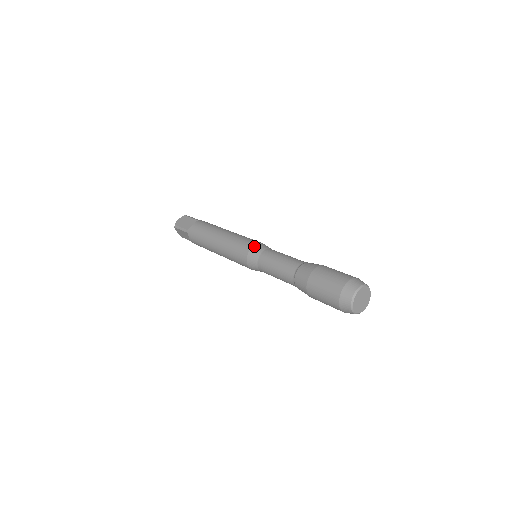
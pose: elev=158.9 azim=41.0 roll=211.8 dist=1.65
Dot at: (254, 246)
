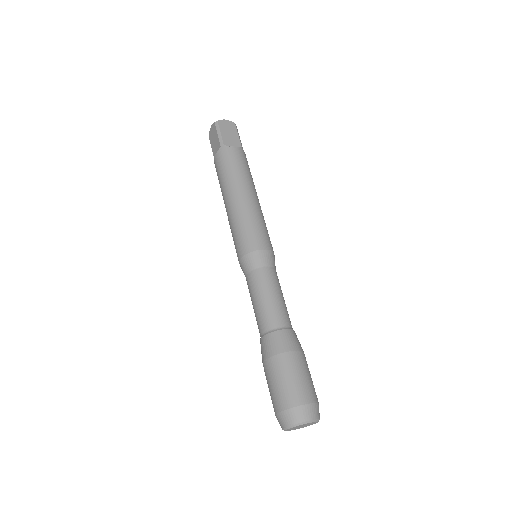
Dot at: (241, 259)
